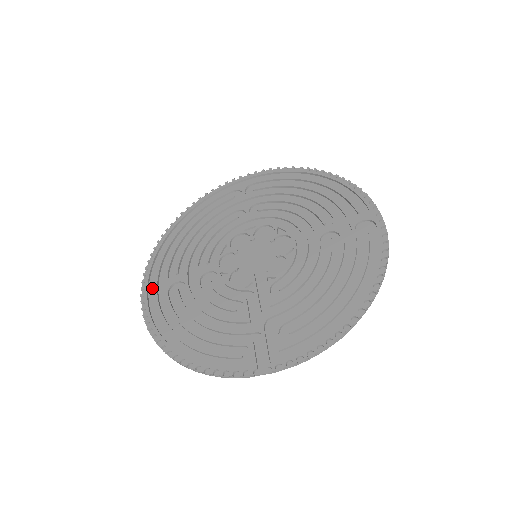
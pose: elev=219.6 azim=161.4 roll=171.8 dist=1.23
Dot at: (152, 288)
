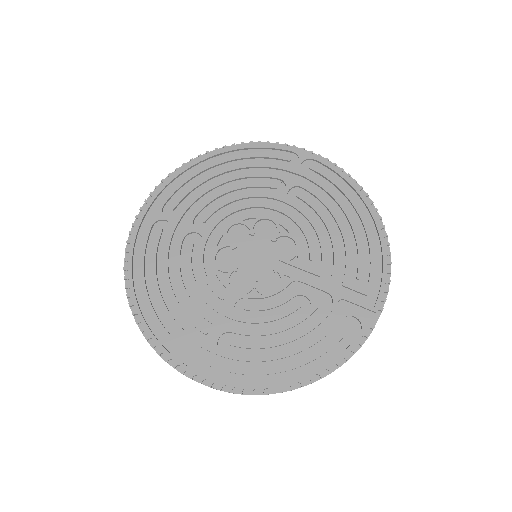
Dot at: (200, 367)
